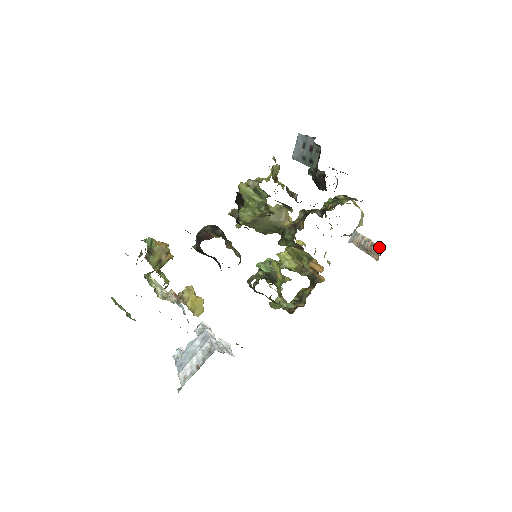
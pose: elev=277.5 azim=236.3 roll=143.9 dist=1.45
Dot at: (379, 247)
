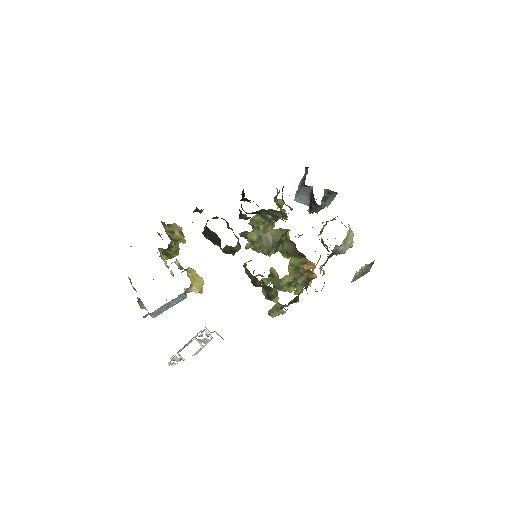
Dot at: (371, 263)
